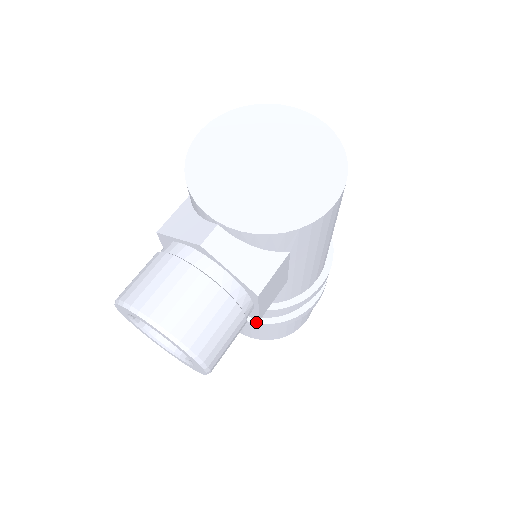
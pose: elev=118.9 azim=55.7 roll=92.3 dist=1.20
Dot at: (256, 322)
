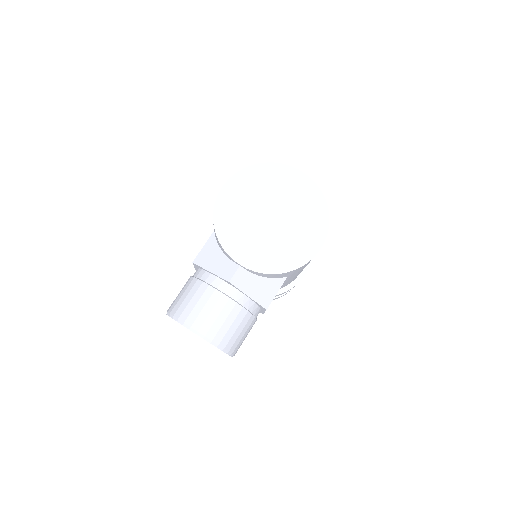
Dot at: occluded
